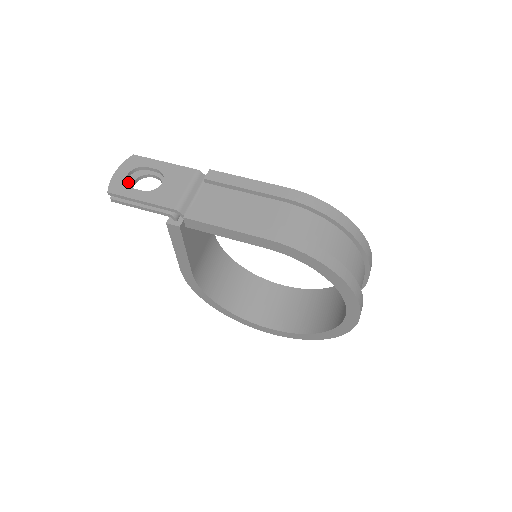
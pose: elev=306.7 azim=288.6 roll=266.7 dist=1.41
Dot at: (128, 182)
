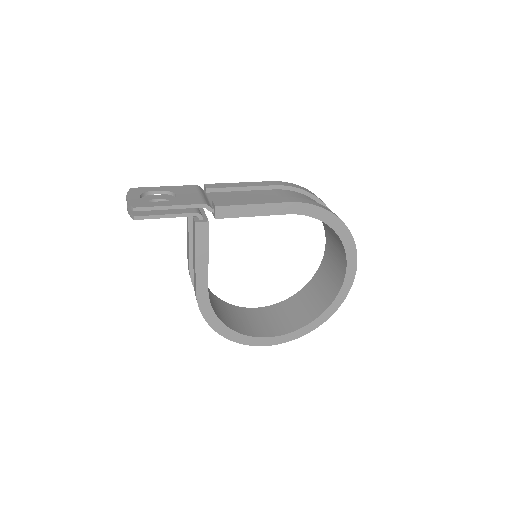
Dot at: occluded
